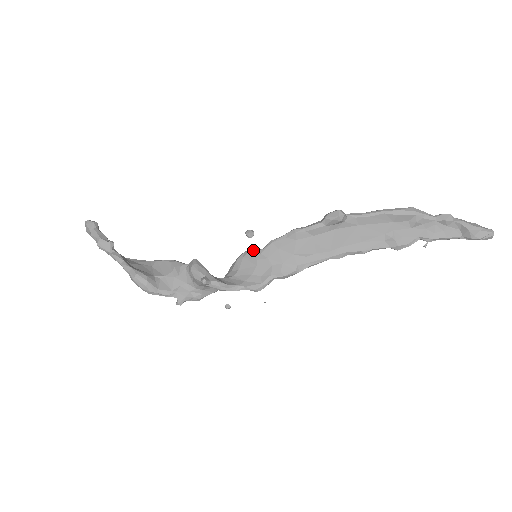
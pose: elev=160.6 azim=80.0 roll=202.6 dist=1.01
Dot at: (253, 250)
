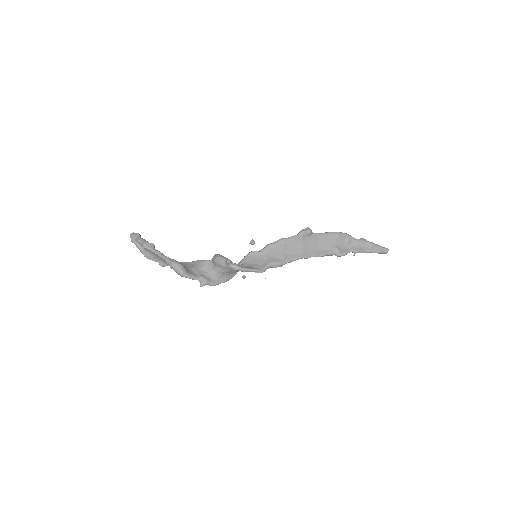
Dot at: (255, 251)
